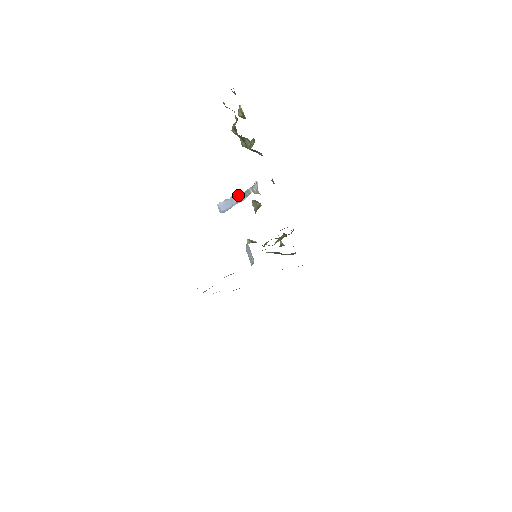
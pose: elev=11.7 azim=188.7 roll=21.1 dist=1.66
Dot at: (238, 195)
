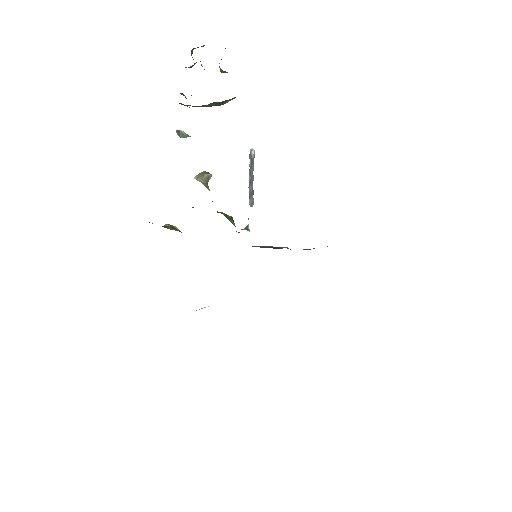
Dot at: occluded
